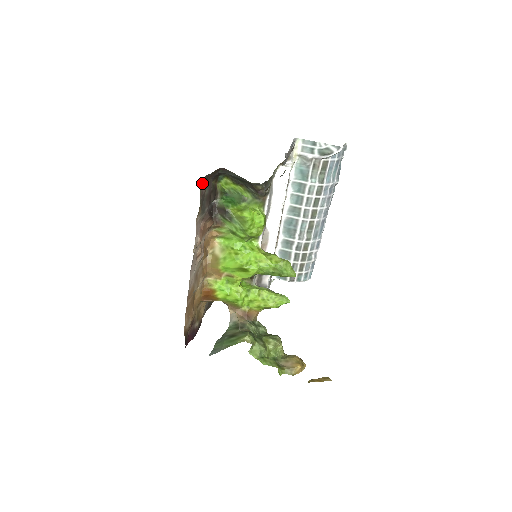
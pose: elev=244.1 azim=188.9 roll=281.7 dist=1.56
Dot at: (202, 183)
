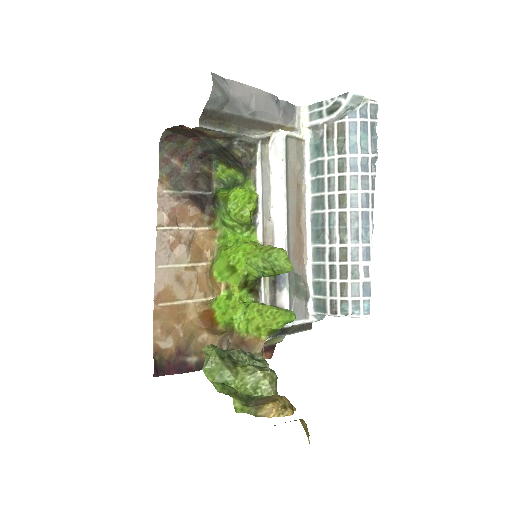
Dot at: (165, 148)
